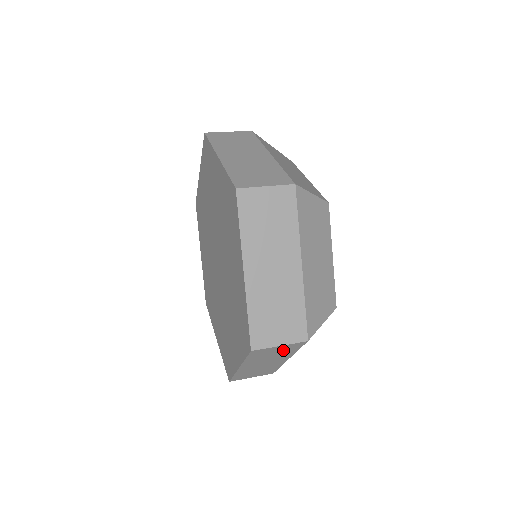
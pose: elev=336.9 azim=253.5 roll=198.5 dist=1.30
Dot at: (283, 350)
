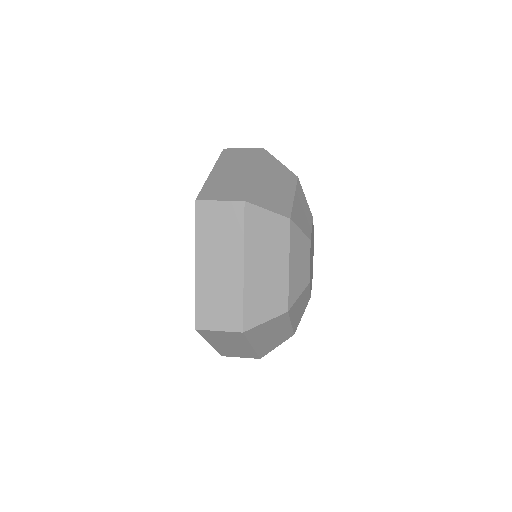
Dot at: (230, 336)
